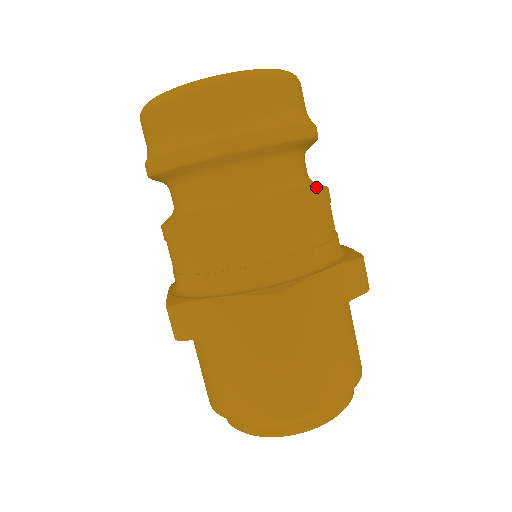
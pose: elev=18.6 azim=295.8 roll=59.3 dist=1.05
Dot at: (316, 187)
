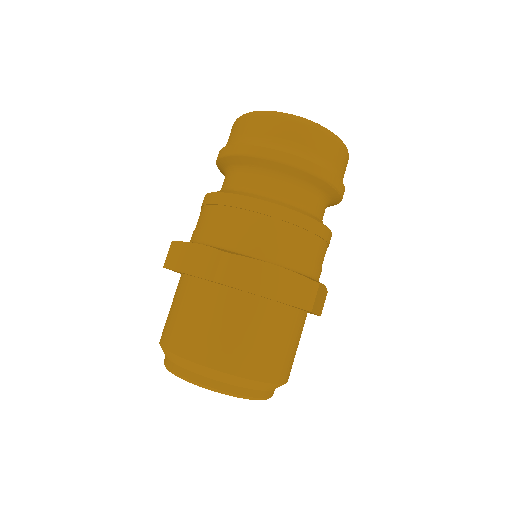
Dot at: (311, 216)
